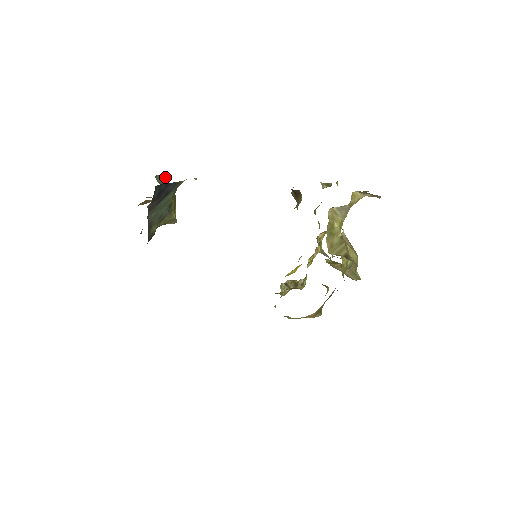
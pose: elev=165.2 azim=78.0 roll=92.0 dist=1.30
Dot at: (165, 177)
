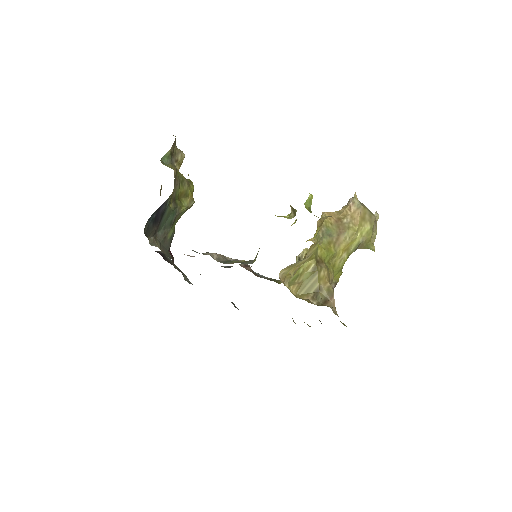
Dot at: (174, 144)
